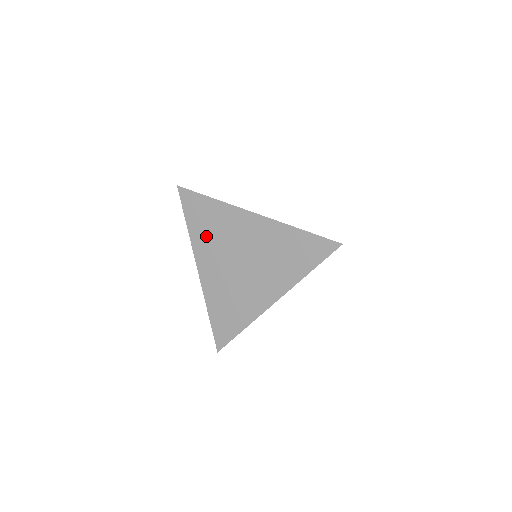
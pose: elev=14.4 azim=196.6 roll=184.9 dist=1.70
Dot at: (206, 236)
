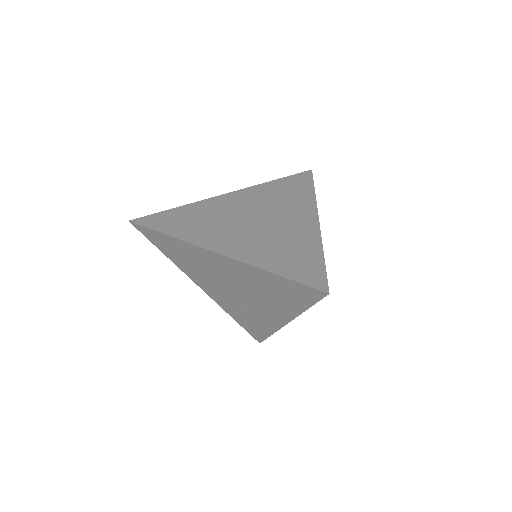
Dot at: (187, 265)
